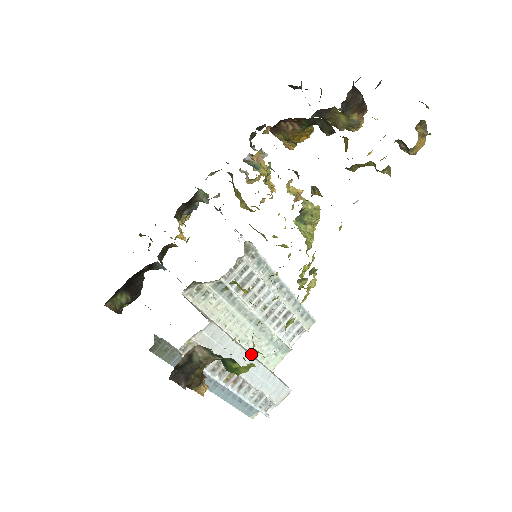
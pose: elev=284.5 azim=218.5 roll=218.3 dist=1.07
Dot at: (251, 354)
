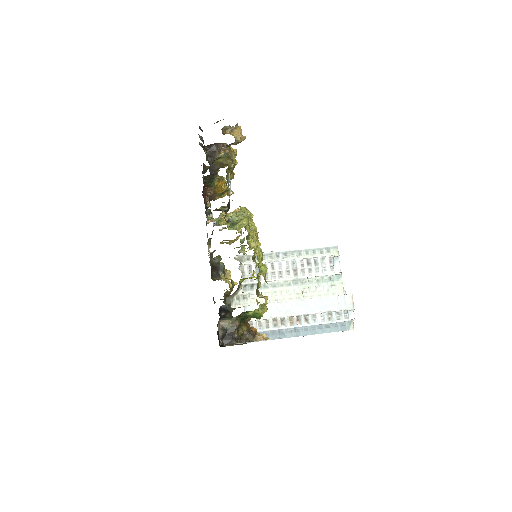
Dot at: occluded
